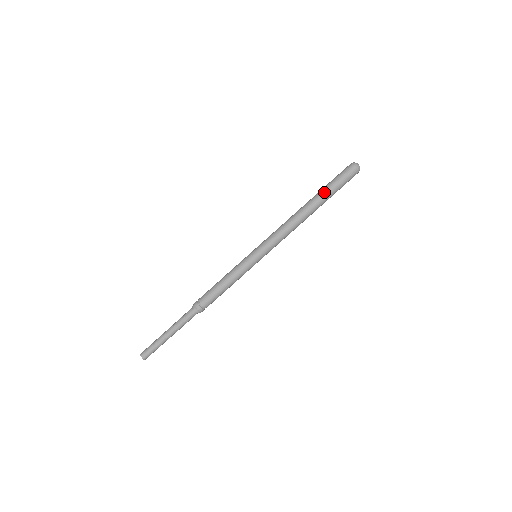
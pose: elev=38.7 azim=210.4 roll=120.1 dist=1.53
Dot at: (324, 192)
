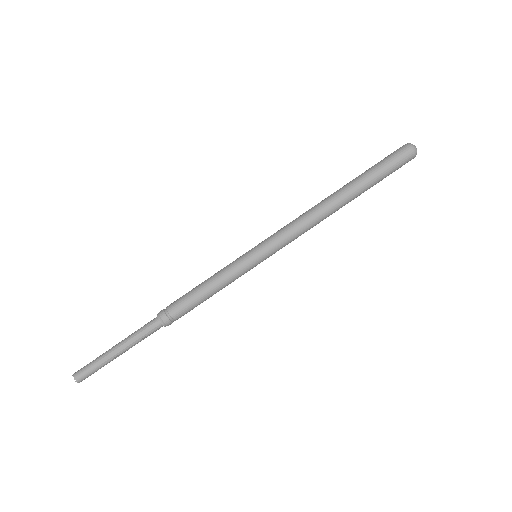
Dot at: (362, 177)
